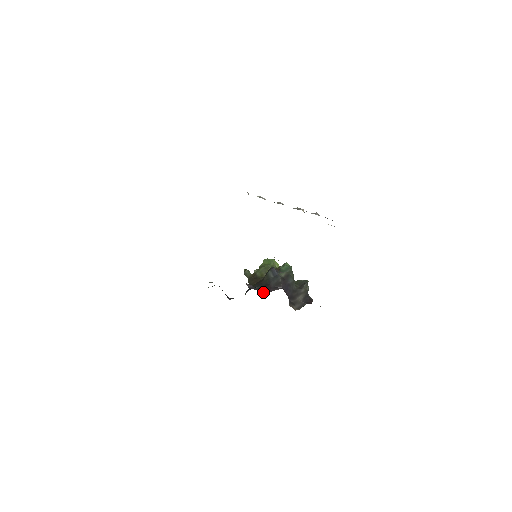
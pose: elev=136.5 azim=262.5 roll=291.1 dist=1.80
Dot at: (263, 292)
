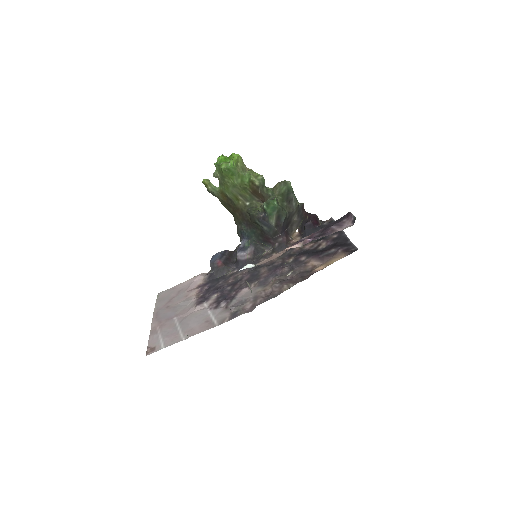
Dot at: (265, 247)
